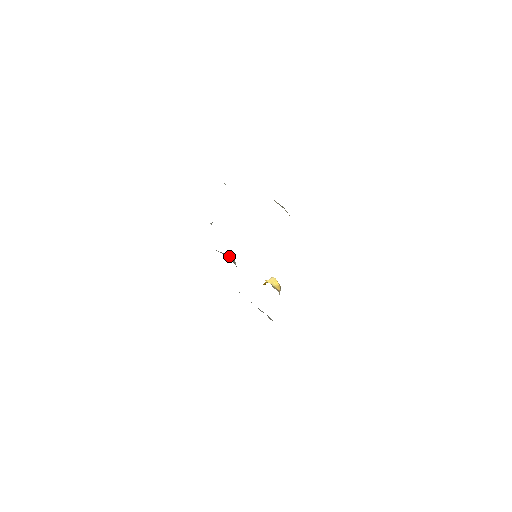
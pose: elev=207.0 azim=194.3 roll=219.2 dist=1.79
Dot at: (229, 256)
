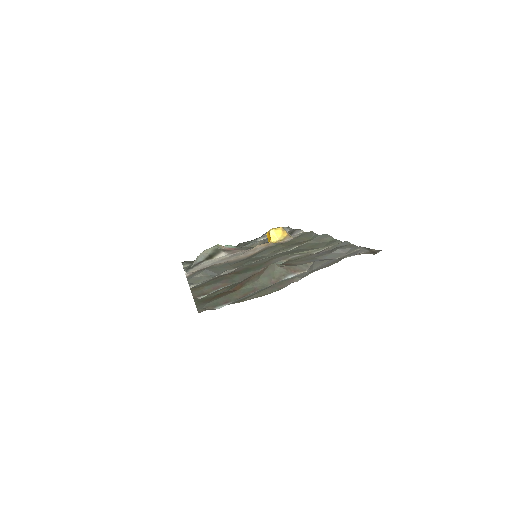
Dot at: (212, 250)
